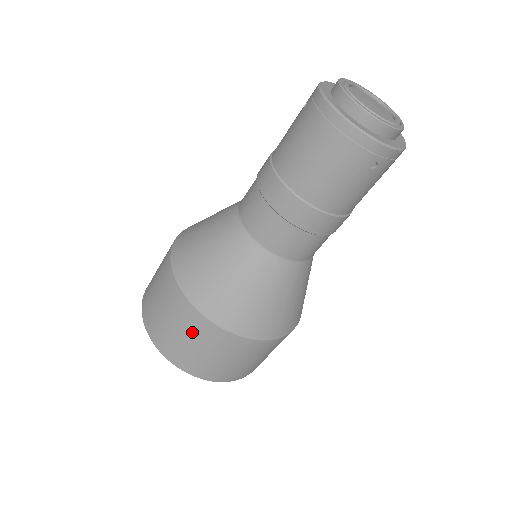
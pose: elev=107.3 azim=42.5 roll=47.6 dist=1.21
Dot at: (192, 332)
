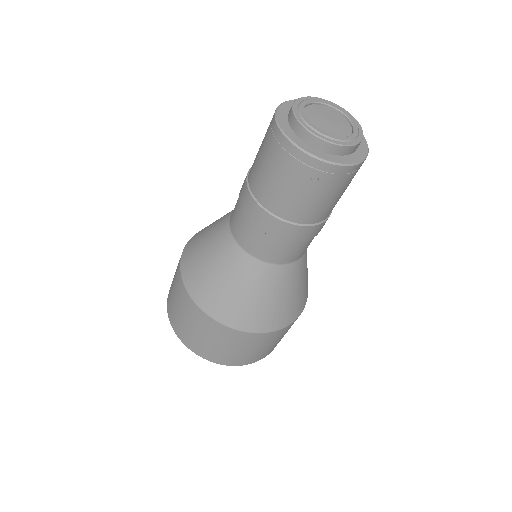
Dot at: (186, 311)
